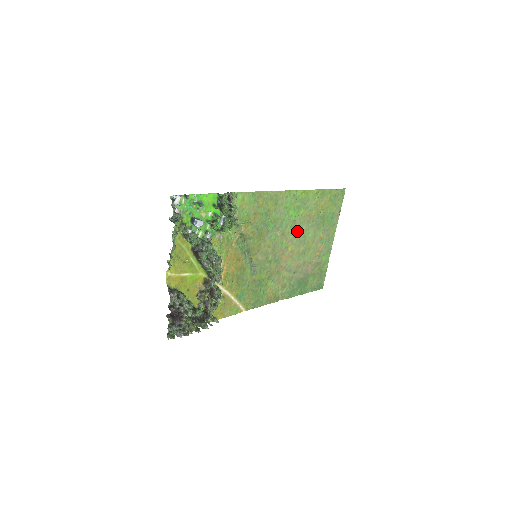
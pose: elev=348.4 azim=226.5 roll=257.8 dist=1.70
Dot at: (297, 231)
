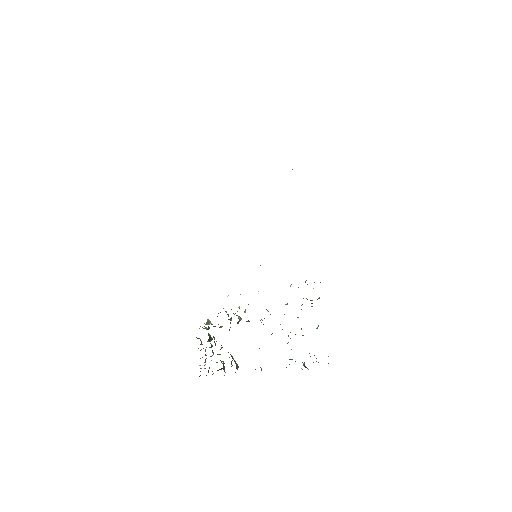
Dot at: occluded
